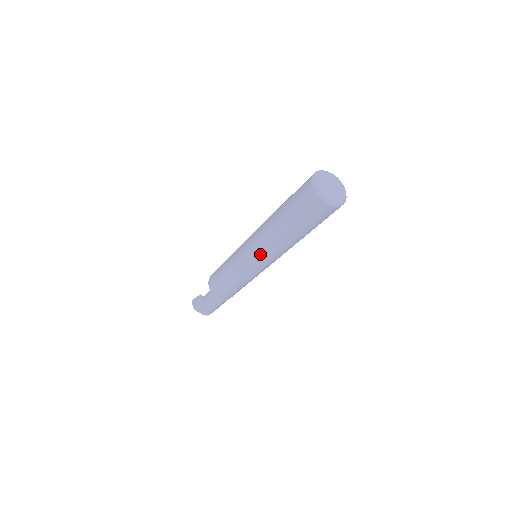
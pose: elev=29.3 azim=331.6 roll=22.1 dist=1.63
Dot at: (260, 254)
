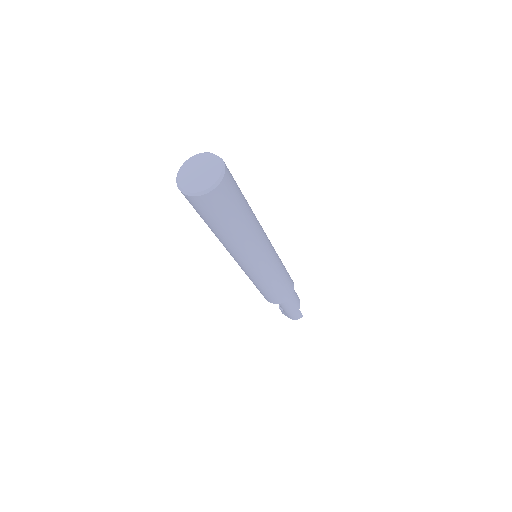
Dot at: (231, 255)
